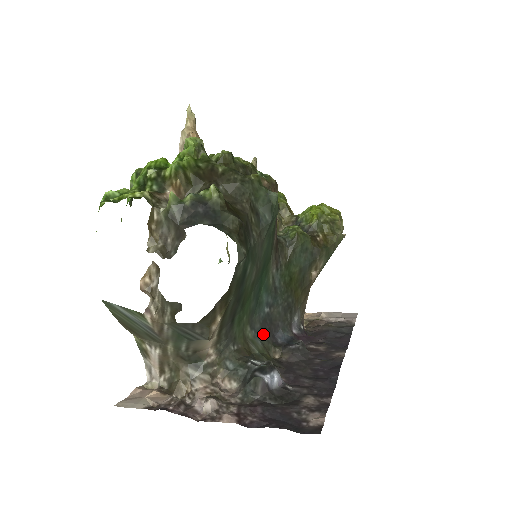
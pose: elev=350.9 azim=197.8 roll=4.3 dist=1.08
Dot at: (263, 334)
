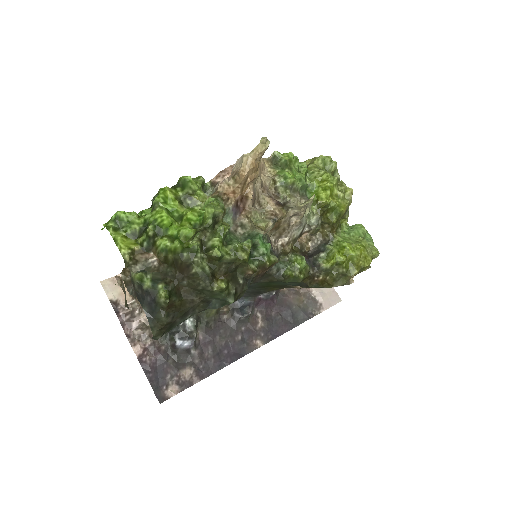
Dot at: occluded
